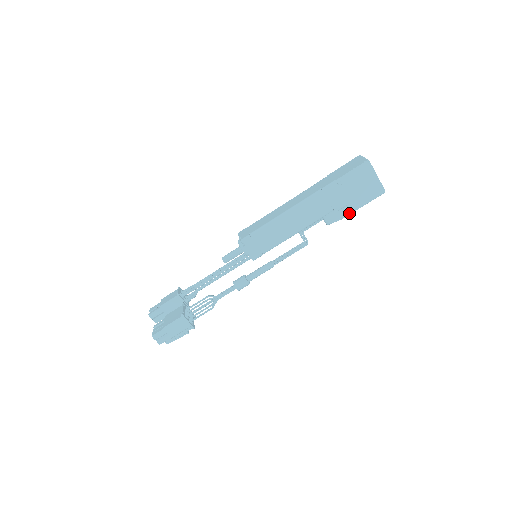
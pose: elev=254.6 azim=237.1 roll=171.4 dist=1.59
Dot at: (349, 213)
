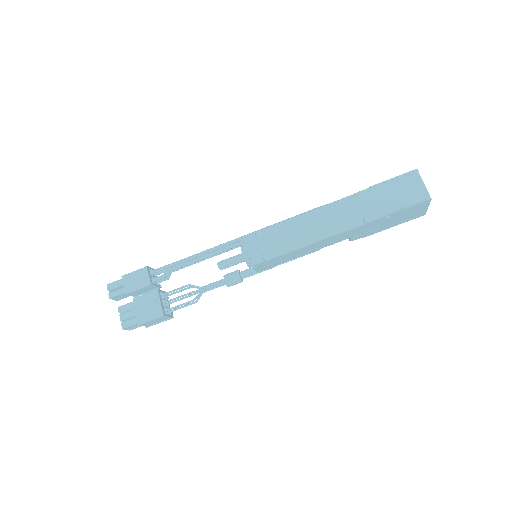
Dot at: occluded
